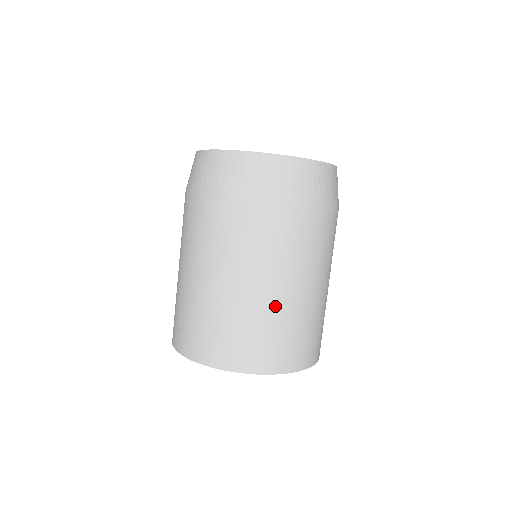
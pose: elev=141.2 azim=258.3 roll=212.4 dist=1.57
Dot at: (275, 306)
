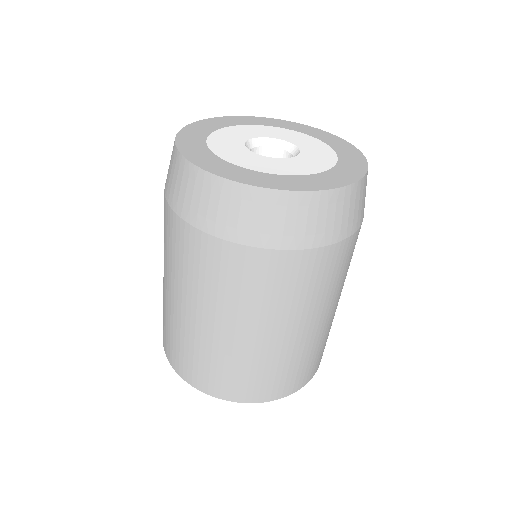
Dot at: (267, 350)
